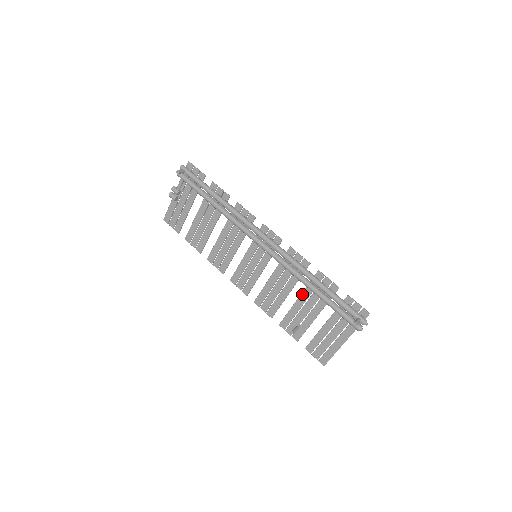
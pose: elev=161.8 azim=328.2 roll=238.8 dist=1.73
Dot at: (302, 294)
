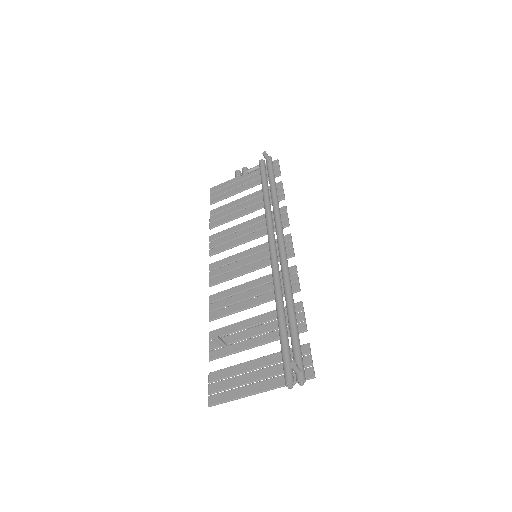
Dot at: (263, 314)
